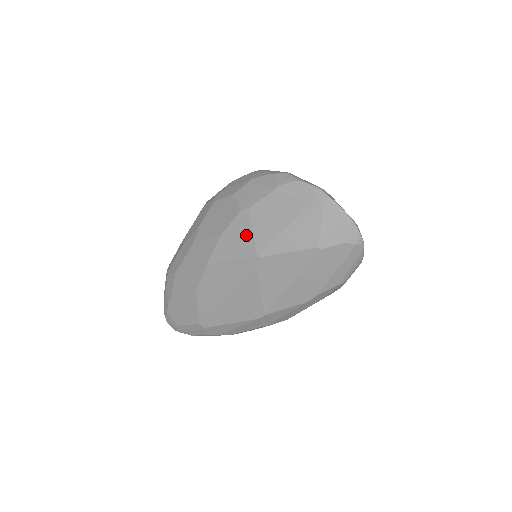
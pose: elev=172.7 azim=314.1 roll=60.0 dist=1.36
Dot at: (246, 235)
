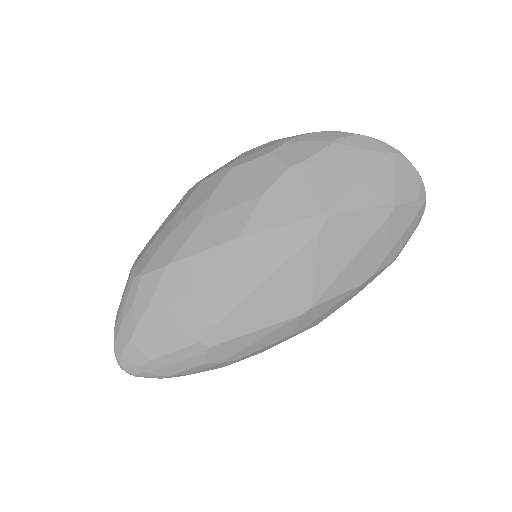
Dot at: (302, 193)
